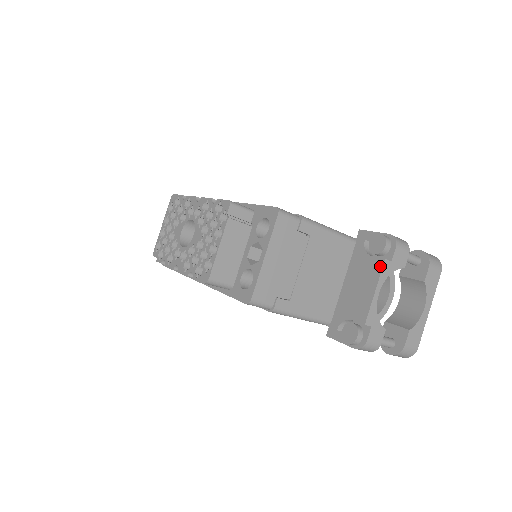
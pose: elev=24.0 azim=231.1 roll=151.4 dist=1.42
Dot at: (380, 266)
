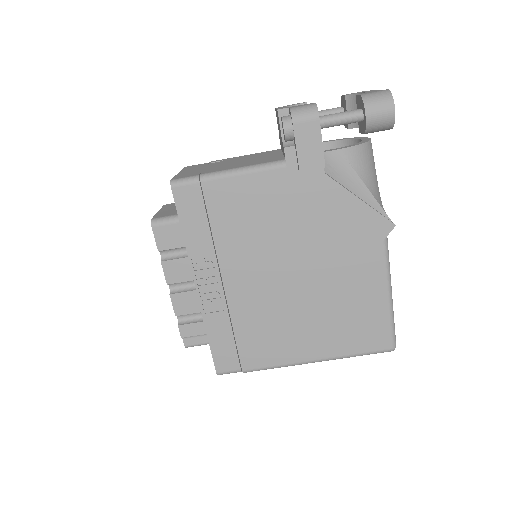
Dot at: occluded
